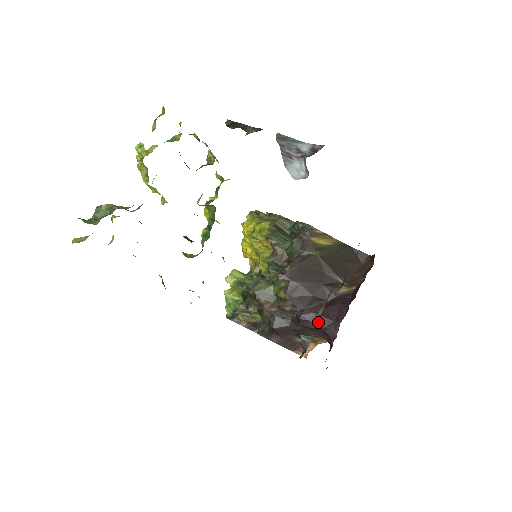
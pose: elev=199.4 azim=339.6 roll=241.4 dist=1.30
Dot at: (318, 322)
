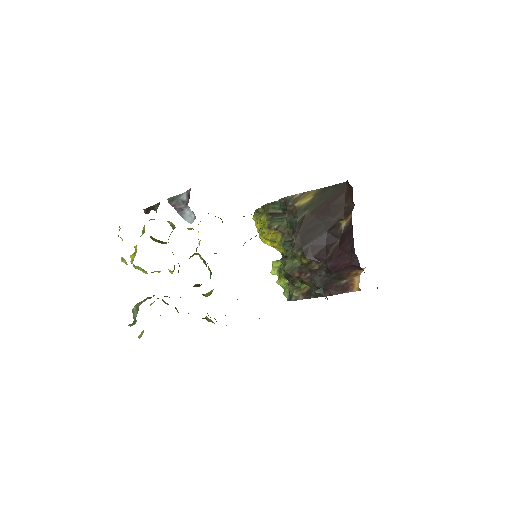
Dot at: (342, 262)
